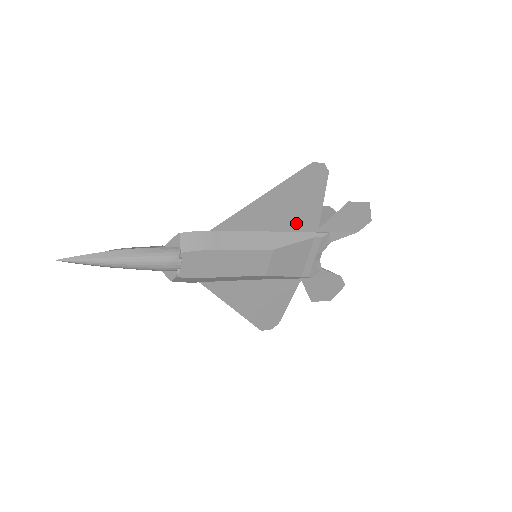
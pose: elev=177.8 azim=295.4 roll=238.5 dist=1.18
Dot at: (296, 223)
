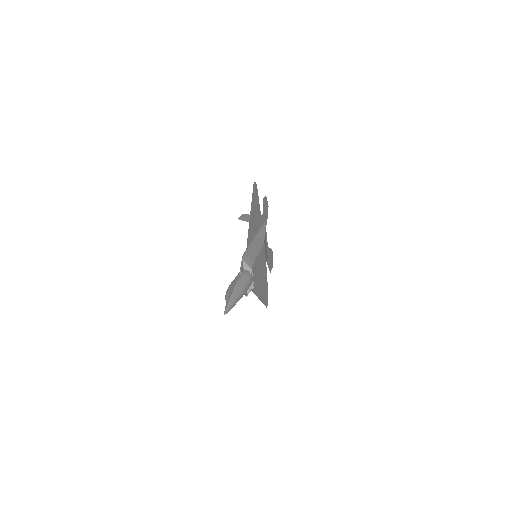
Dot at: (258, 224)
